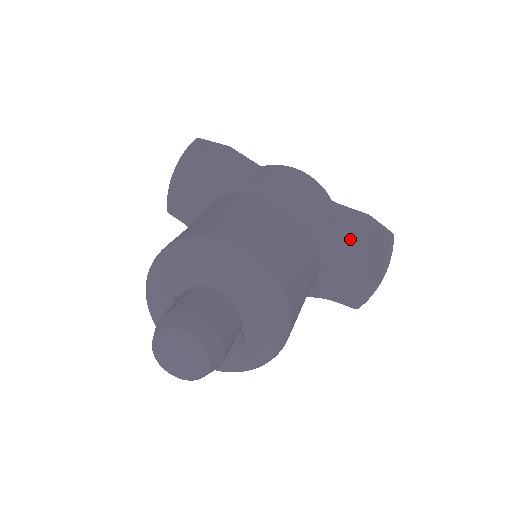
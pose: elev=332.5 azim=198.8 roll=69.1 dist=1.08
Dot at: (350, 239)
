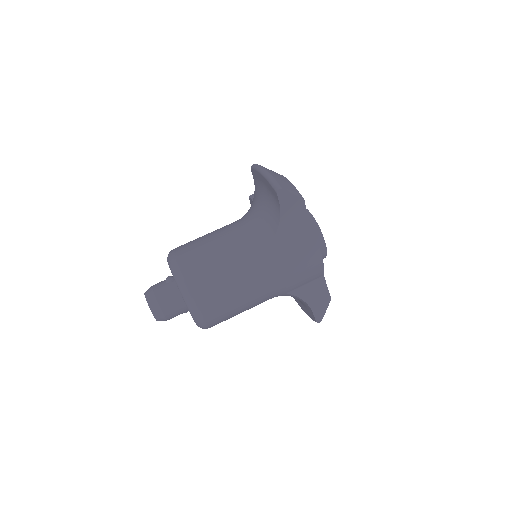
Dot at: (302, 301)
